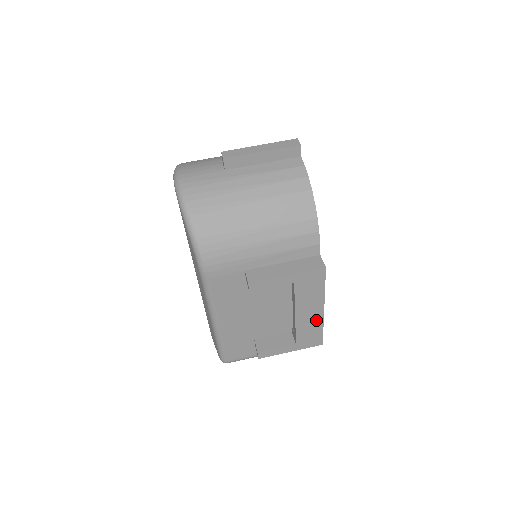
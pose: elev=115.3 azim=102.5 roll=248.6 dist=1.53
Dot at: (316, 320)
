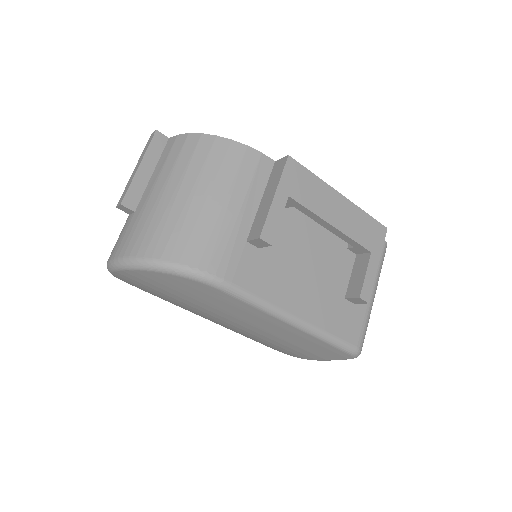
Dot at: (351, 211)
